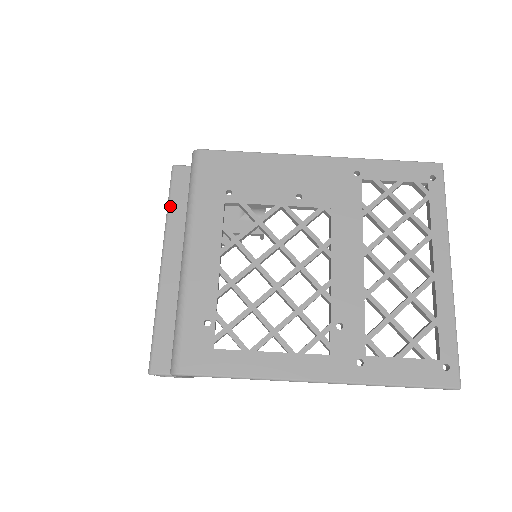
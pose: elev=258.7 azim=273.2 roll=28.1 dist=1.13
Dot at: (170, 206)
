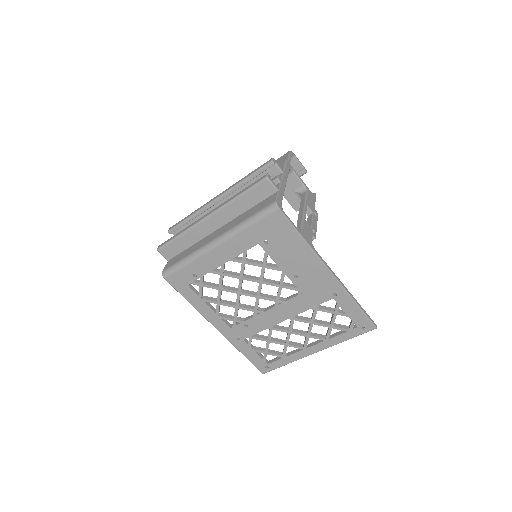
Dot at: (240, 197)
